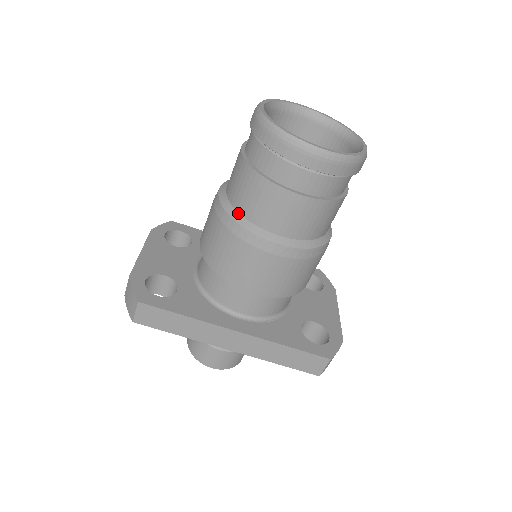
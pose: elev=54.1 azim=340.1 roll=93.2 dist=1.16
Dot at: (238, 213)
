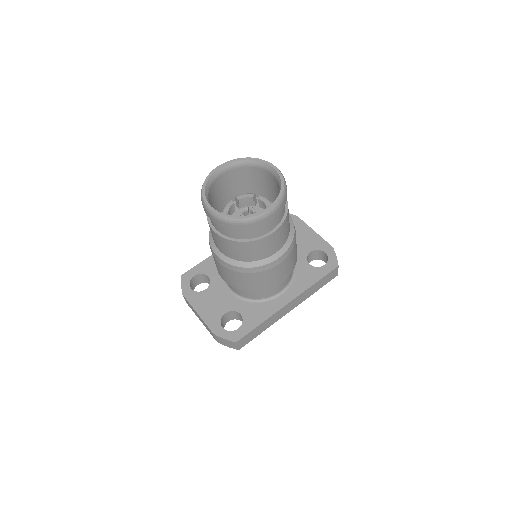
Dot at: (245, 262)
